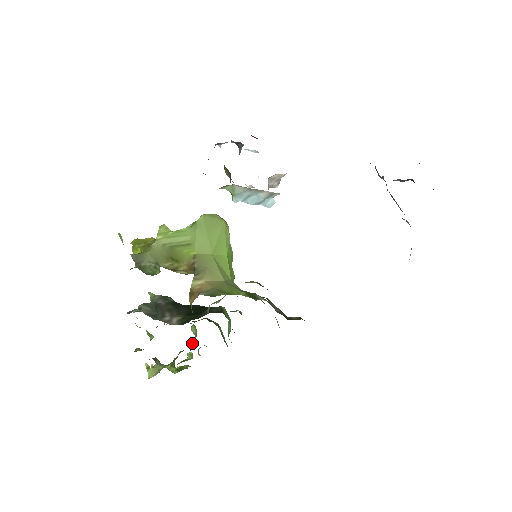
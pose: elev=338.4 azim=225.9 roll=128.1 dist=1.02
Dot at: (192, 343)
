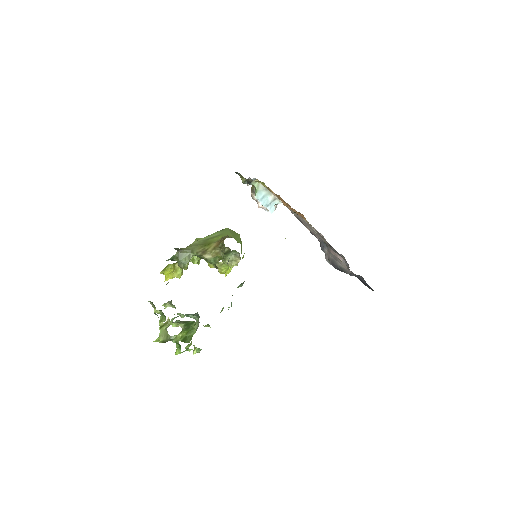
Dot at: occluded
